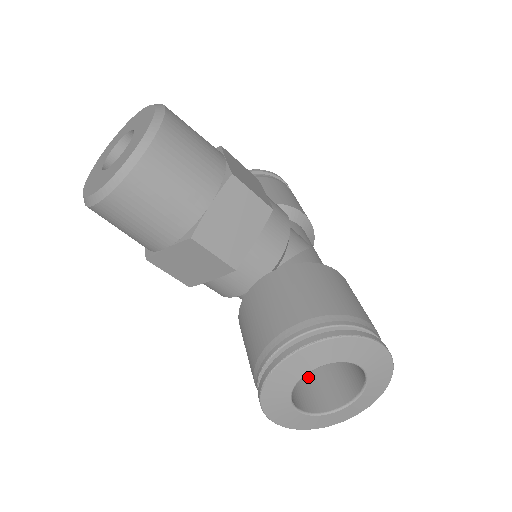
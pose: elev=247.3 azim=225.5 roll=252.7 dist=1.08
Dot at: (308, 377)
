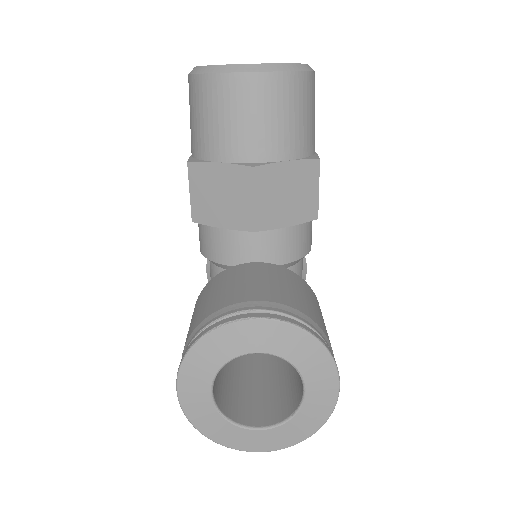
Dot at: (229, 381)
